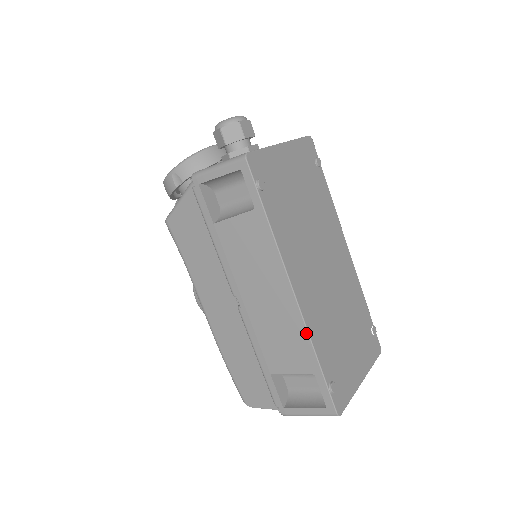
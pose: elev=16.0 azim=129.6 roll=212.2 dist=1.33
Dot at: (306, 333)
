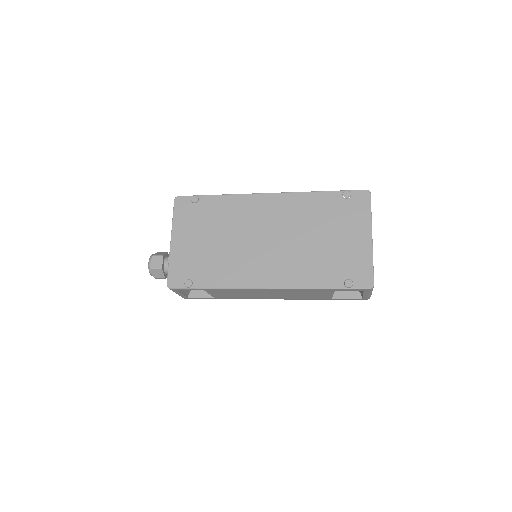
Dot at: (298, 289)
